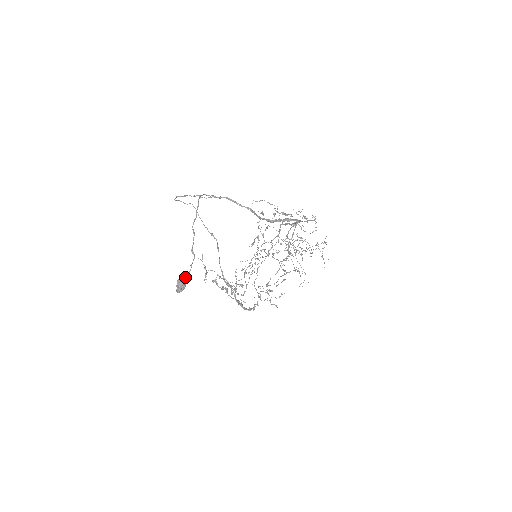
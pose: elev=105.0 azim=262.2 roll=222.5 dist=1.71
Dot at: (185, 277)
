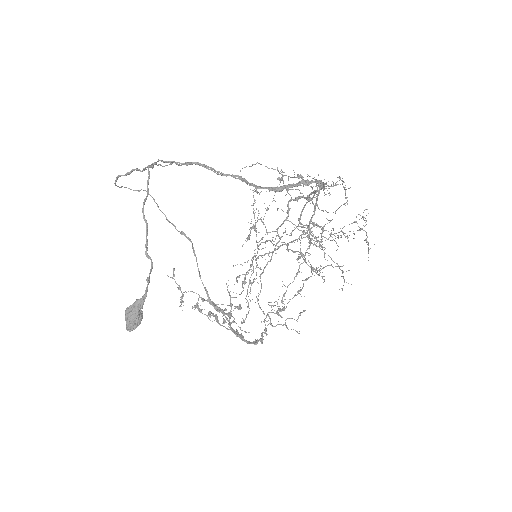
Dot at: (139, 301)
